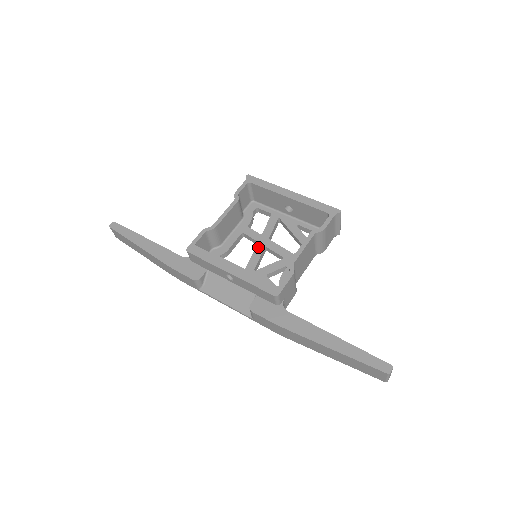
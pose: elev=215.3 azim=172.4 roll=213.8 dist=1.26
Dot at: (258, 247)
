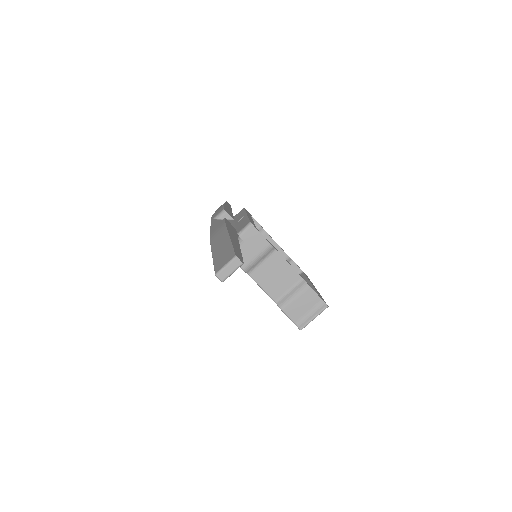
Dot at: occluded
